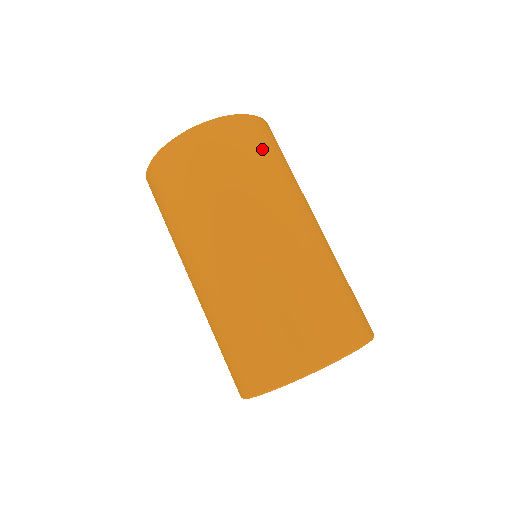
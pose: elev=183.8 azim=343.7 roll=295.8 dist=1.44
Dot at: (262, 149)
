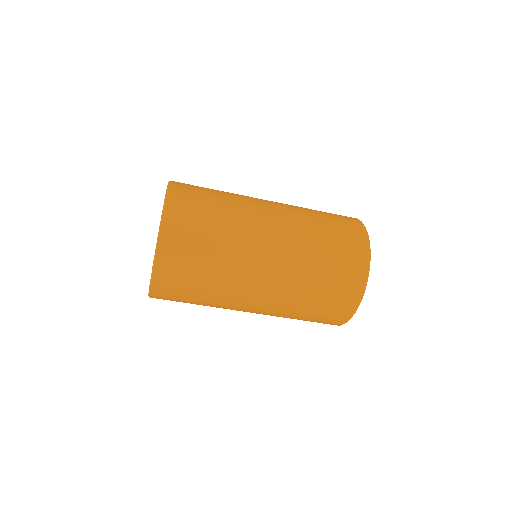
Dot at: (202, 207)
